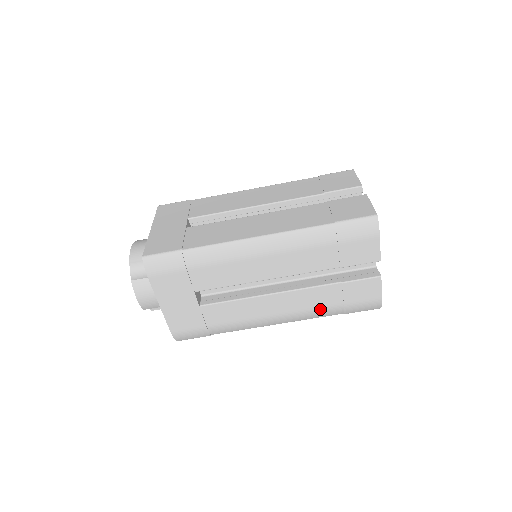
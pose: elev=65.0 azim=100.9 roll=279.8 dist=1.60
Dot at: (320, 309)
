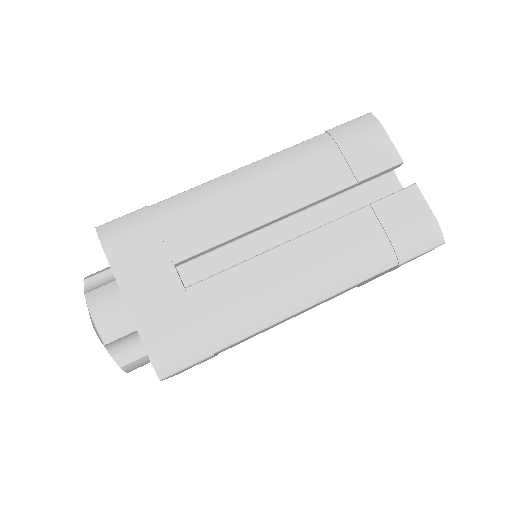
Dot at: (360, 256)
